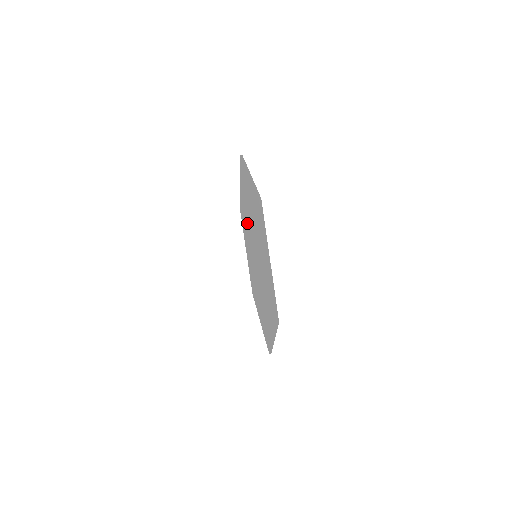
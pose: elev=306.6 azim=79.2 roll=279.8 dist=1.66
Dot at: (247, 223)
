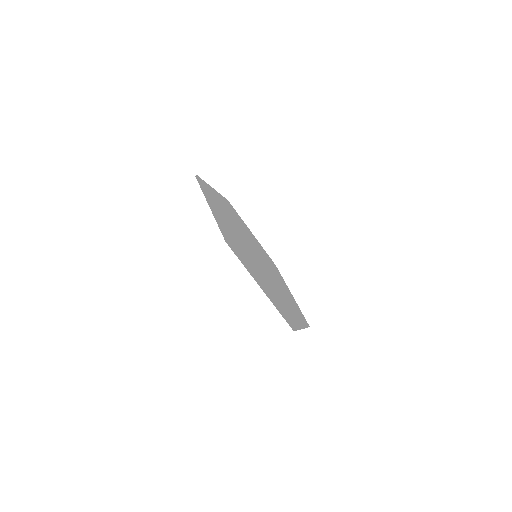
Dot at: occluded
